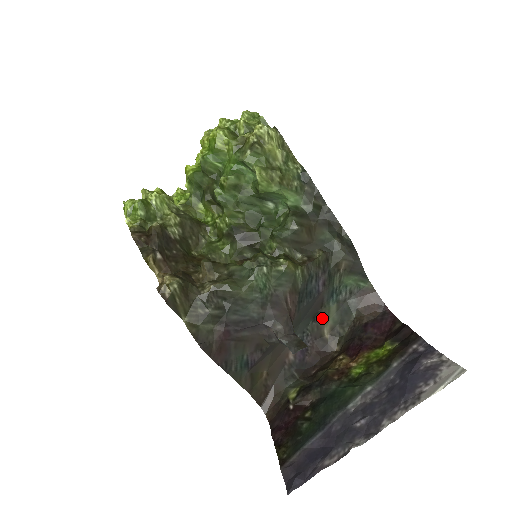
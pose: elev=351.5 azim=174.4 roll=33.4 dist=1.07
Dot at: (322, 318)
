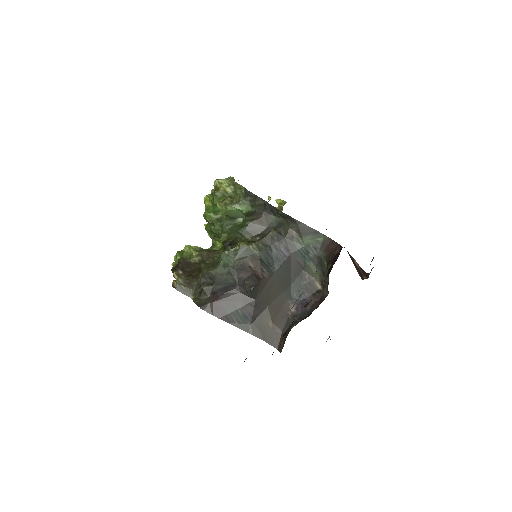
Dot at: (309, 276)
